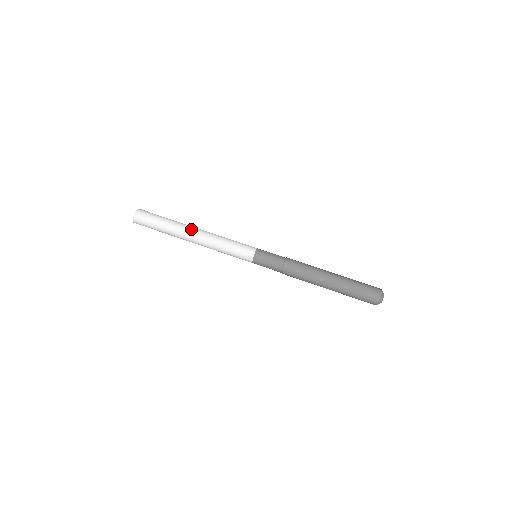
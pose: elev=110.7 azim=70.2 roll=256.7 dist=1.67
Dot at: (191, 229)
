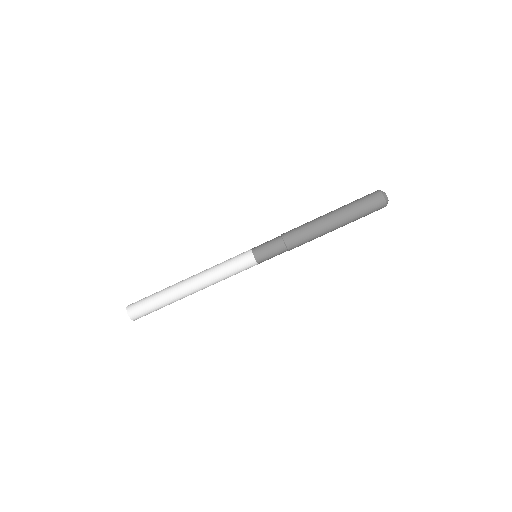
Dot at: (186, 287)
